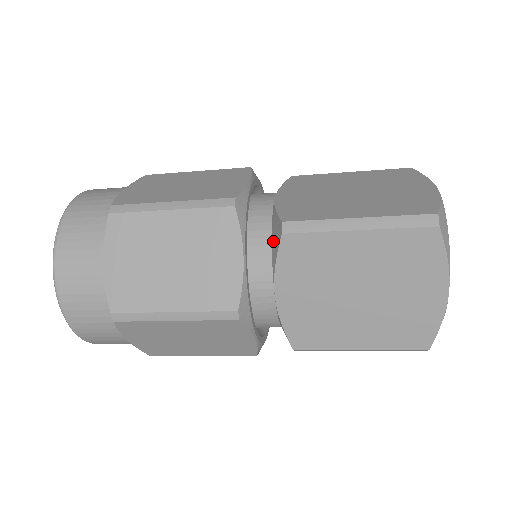
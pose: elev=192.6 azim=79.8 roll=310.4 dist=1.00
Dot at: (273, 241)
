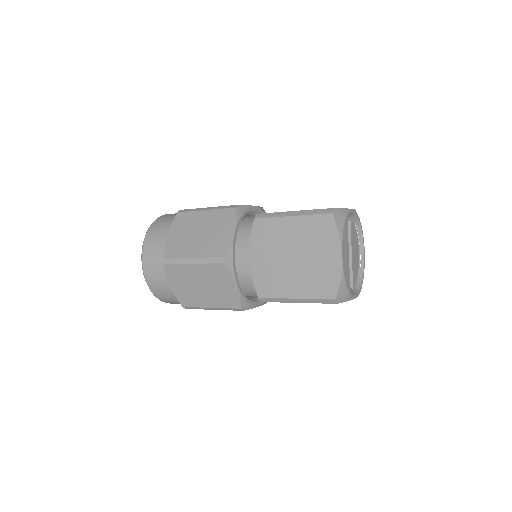
Dot at: occluded
